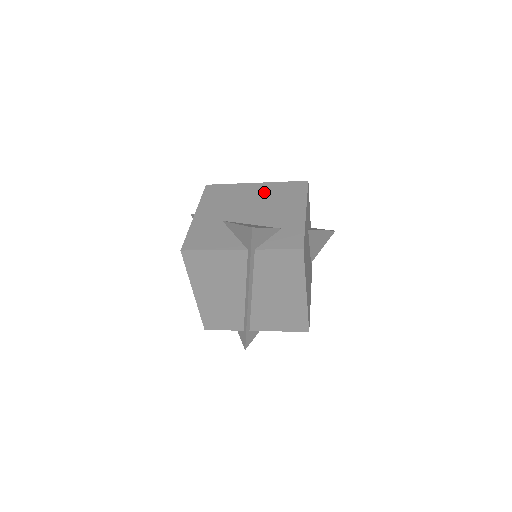
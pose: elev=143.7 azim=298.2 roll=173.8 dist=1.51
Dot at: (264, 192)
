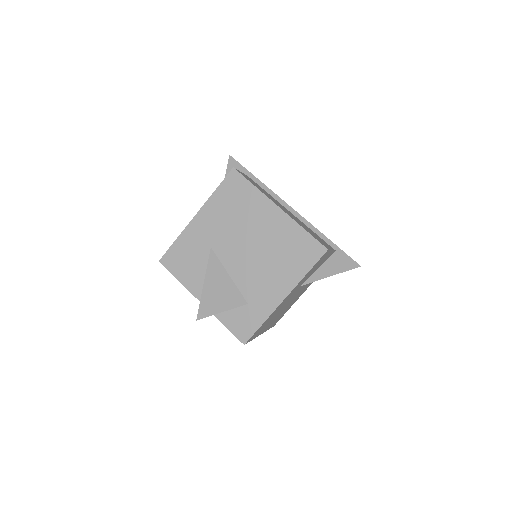
Dot at: (274, 232)
